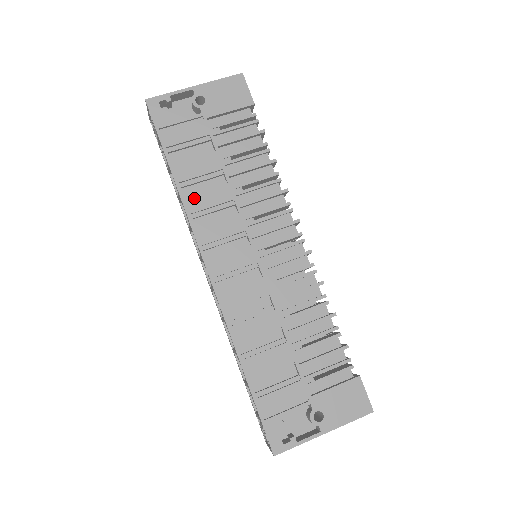
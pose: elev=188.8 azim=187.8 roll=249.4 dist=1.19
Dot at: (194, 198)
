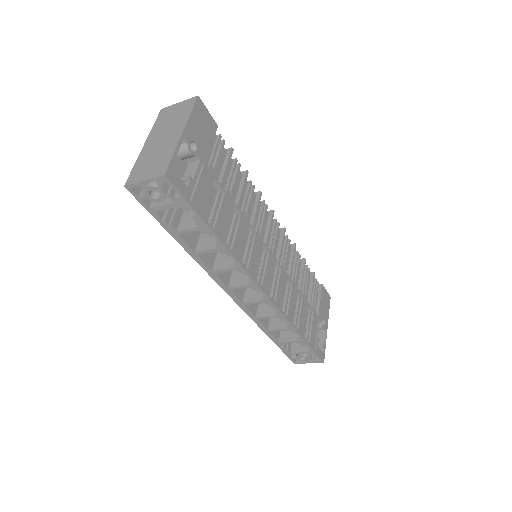
Dot at: (236, 245)
